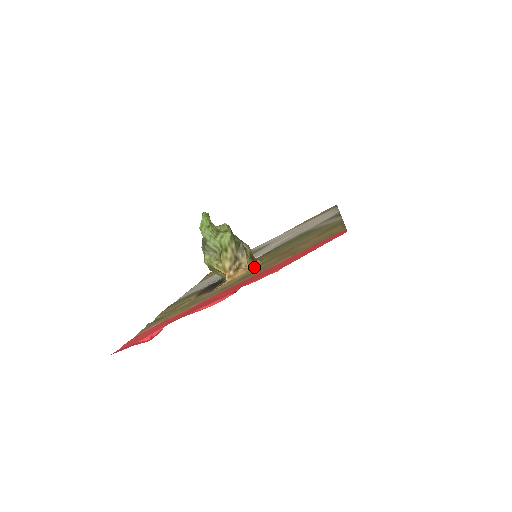
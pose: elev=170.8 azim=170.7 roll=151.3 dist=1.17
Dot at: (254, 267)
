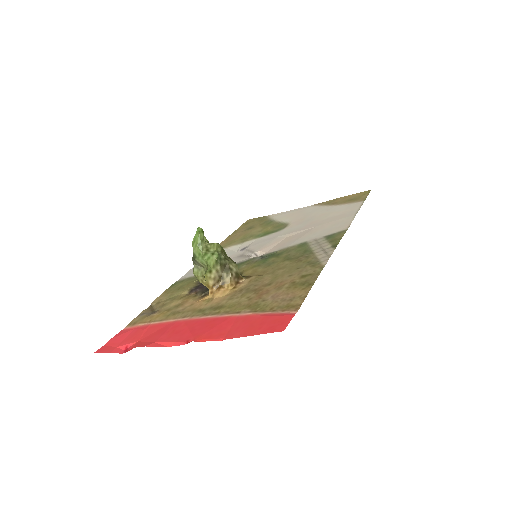
Dot at: (233, 291)
